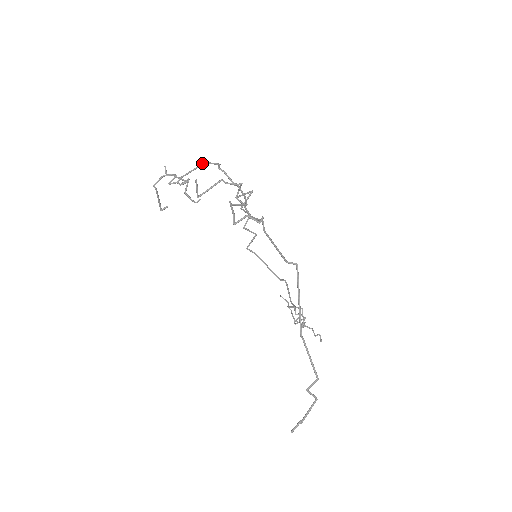
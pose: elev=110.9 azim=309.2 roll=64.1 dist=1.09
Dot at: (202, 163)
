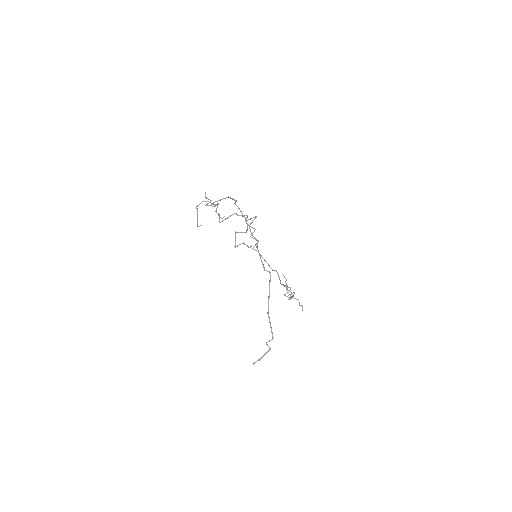
Dot at: (226, 197)
